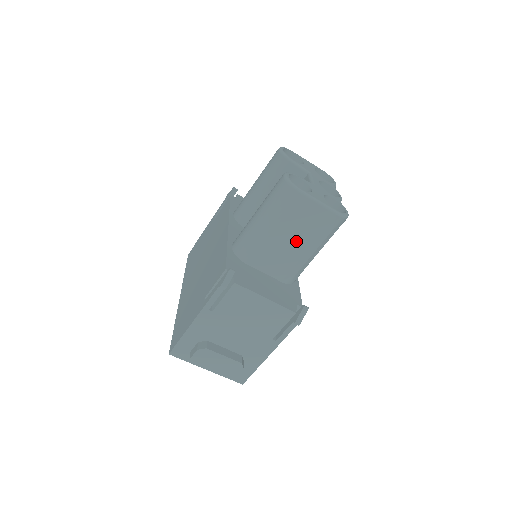
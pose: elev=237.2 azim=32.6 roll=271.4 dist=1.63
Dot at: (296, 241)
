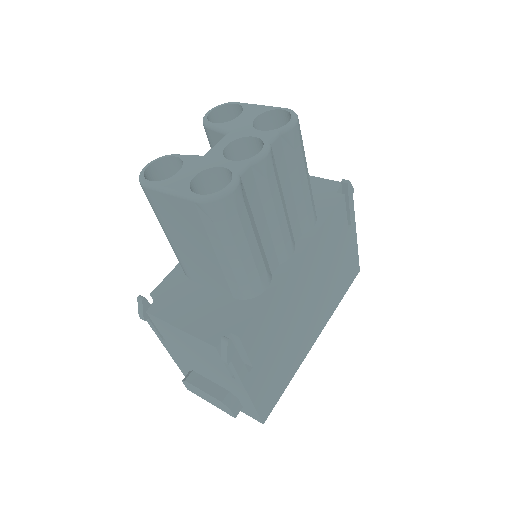
Dot at: (198, 246)
